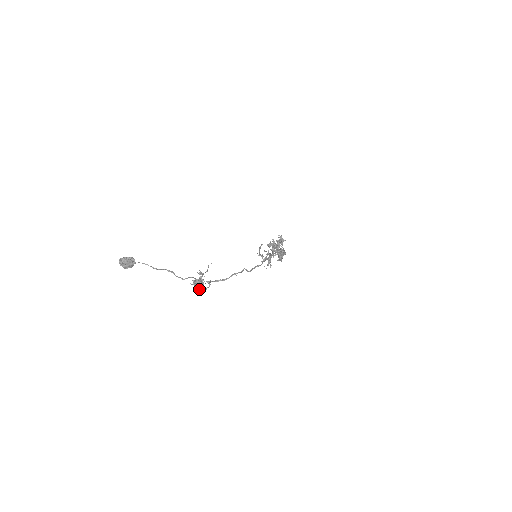
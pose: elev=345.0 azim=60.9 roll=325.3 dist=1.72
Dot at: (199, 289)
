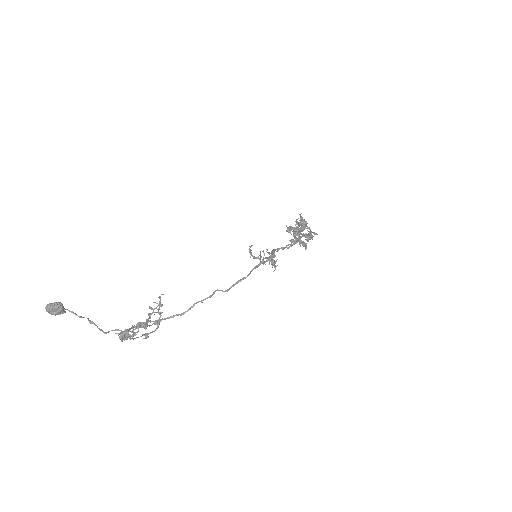
Dot at: occluded
